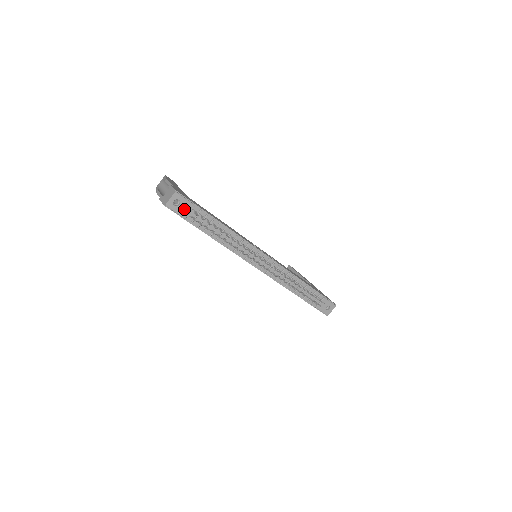
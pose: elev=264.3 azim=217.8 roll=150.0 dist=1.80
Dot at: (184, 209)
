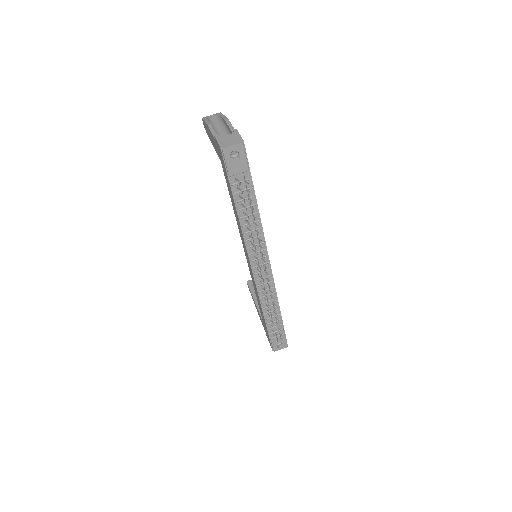
Dot at: (236, 166)
